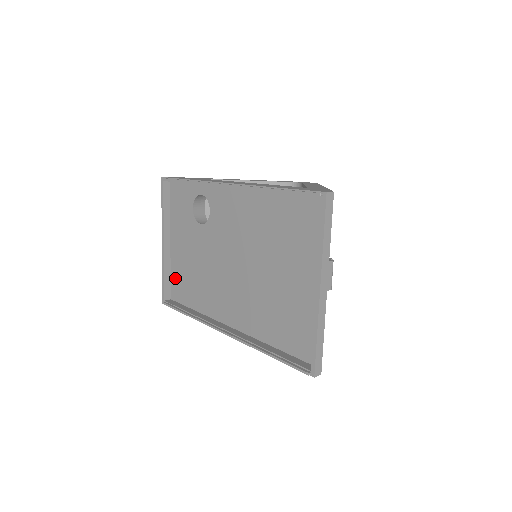
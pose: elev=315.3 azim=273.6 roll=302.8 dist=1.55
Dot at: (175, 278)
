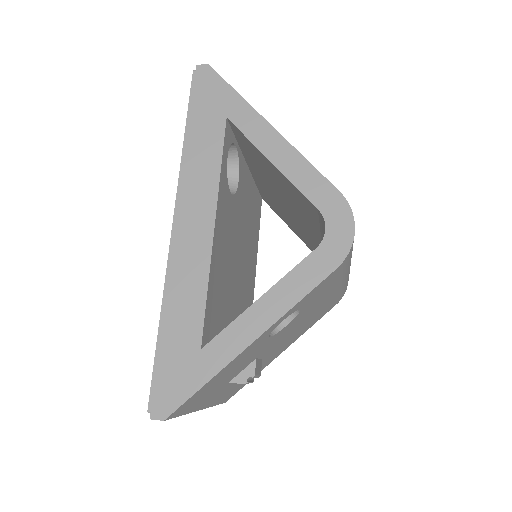
Dot at: occluded
